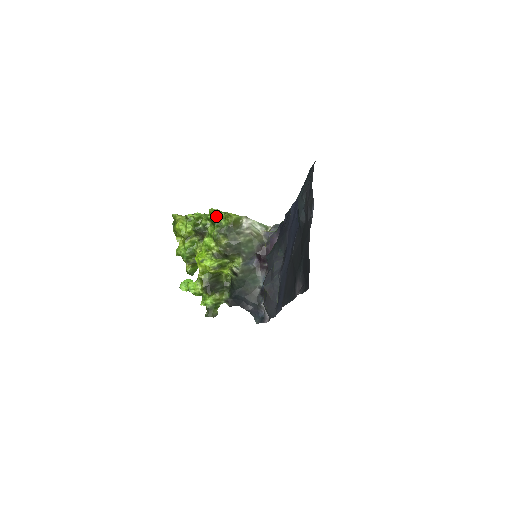
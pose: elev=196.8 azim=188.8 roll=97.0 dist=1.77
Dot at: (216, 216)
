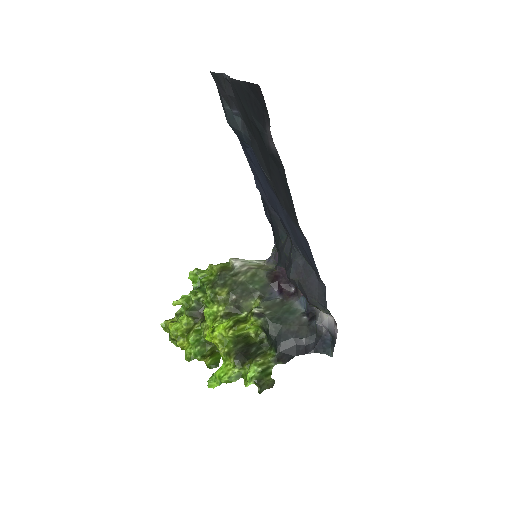
Dot at: (200, 277)
